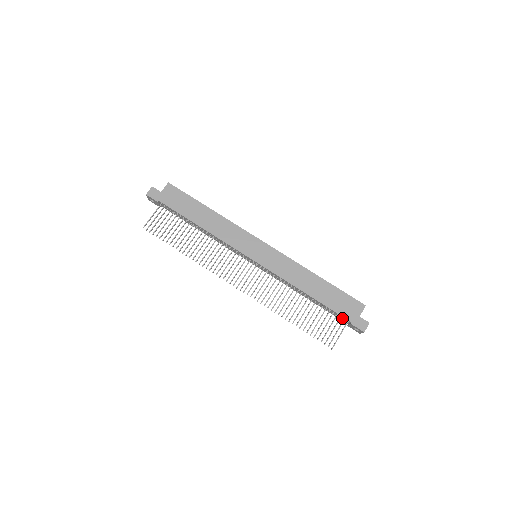
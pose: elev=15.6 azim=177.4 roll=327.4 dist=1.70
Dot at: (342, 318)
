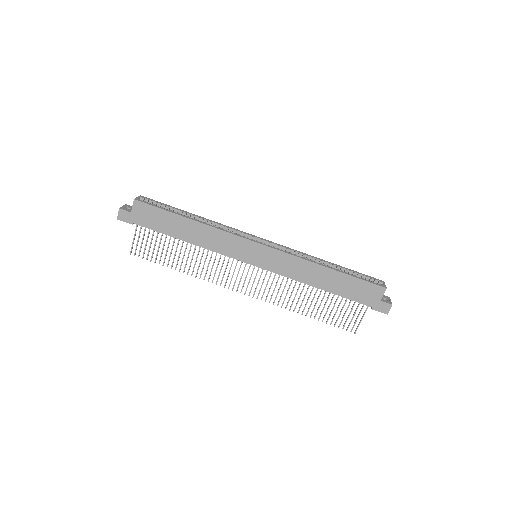
Dot at: occluded
